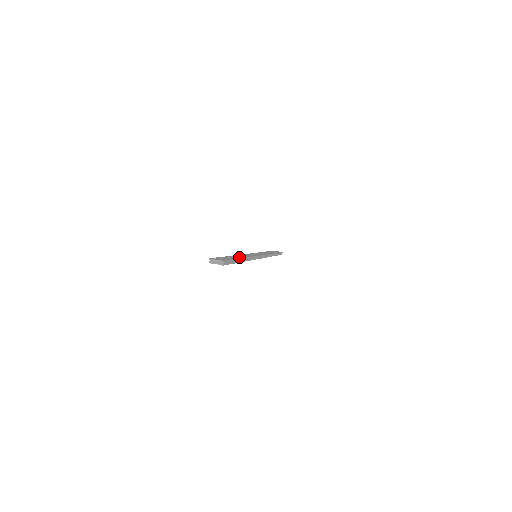
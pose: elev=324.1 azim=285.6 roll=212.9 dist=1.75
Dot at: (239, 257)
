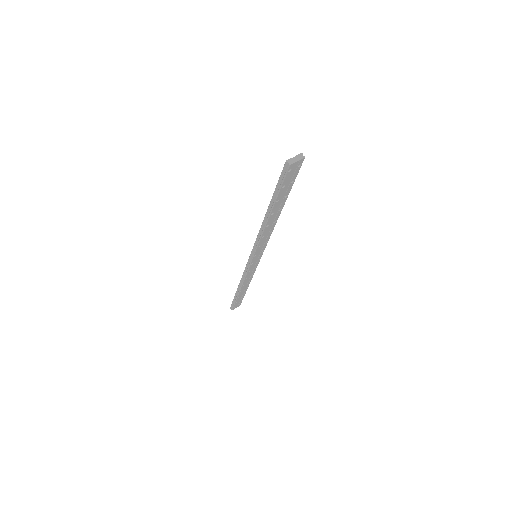
Dot at: occluded
